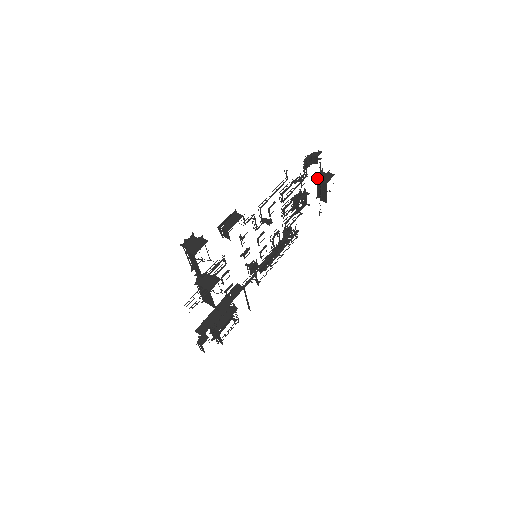
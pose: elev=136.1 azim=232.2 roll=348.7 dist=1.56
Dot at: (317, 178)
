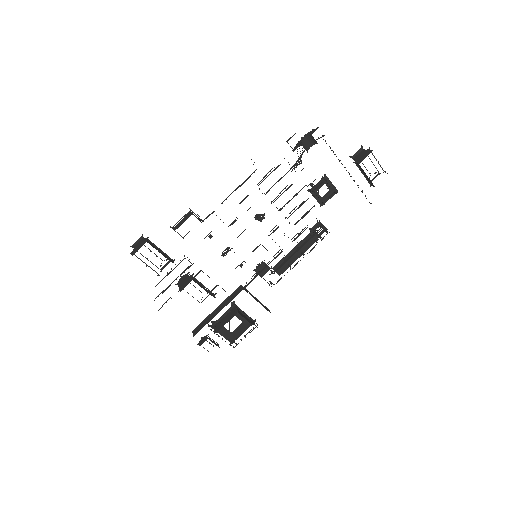
Dot at: (353, 159)
